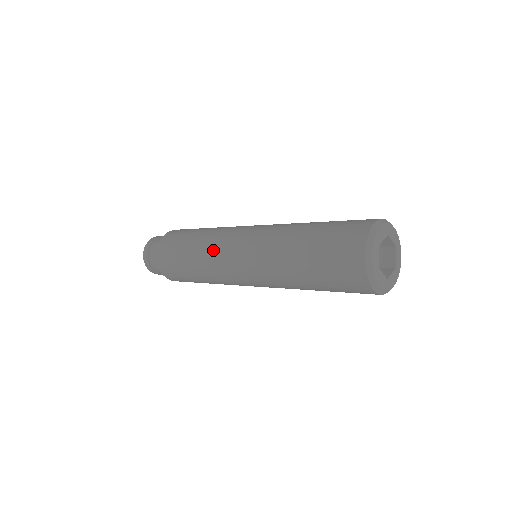
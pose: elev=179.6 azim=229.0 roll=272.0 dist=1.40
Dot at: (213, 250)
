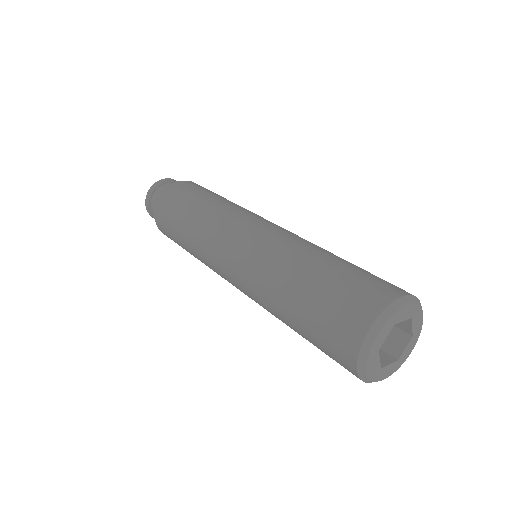
Dot at: (214, 224)
